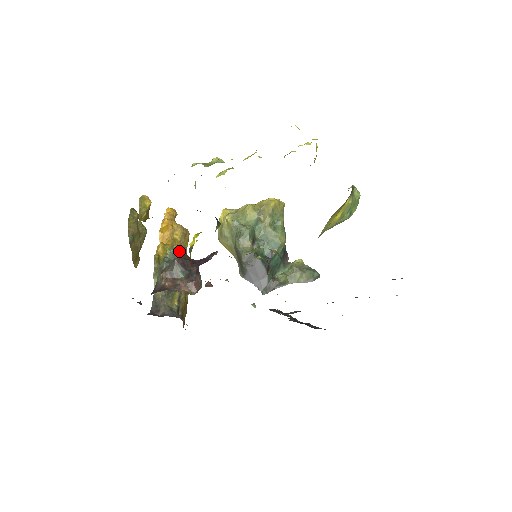
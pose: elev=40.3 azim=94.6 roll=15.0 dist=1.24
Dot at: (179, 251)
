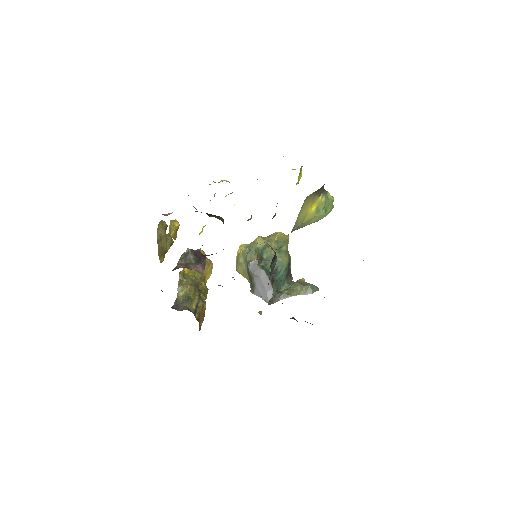
Dot at: (195, 250)
